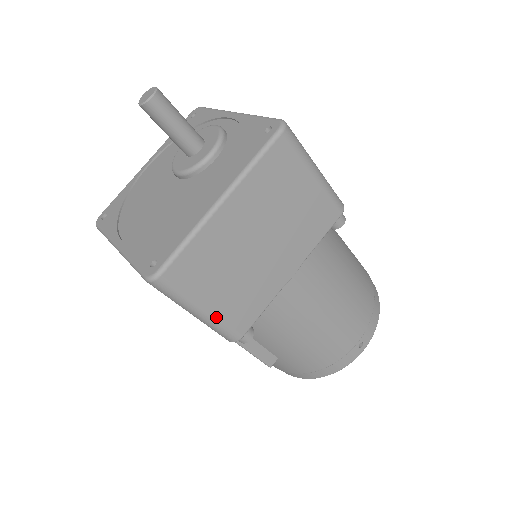
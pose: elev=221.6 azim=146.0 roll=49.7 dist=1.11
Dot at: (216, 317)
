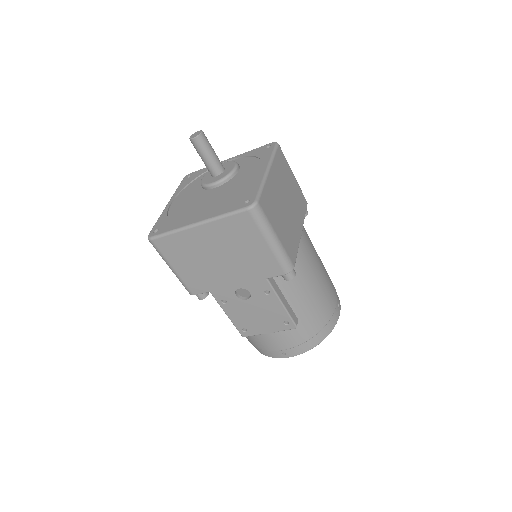
Dot at: (282, 245)
